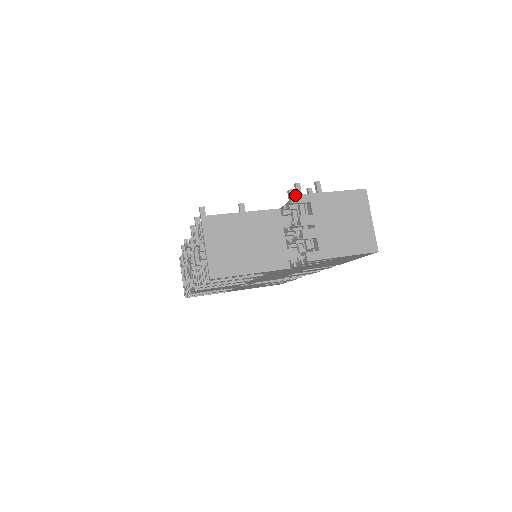
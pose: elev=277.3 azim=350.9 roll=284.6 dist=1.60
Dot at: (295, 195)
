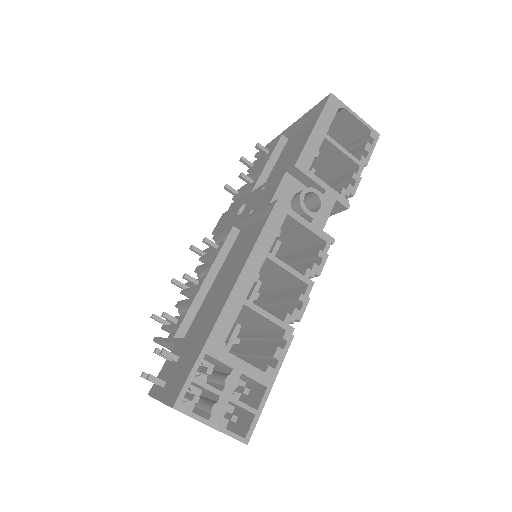
Dot at: (148, 394)
